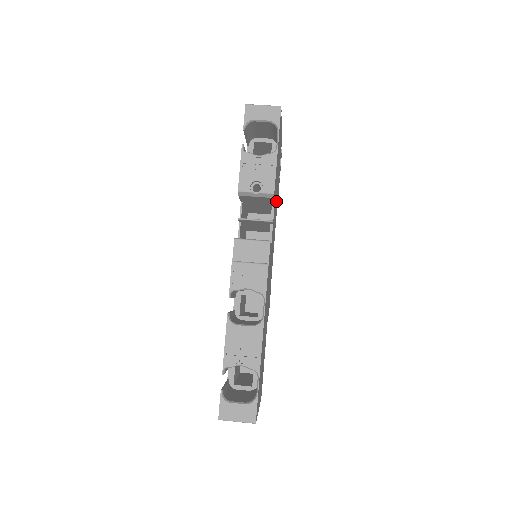
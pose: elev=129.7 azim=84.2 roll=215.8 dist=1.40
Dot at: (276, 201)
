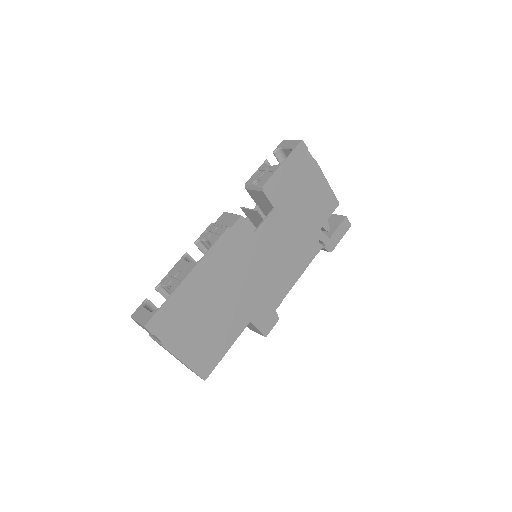
Dot at: (301, 231)
